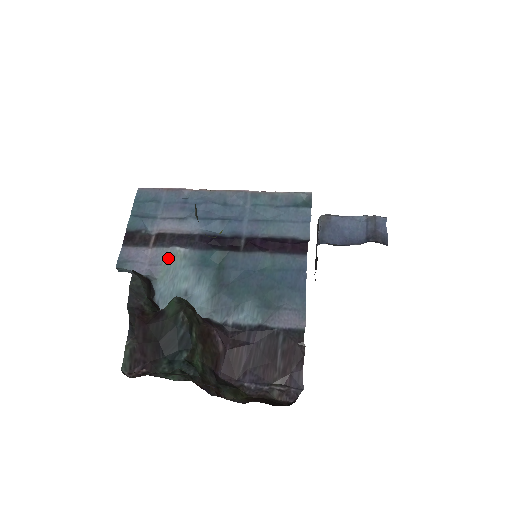
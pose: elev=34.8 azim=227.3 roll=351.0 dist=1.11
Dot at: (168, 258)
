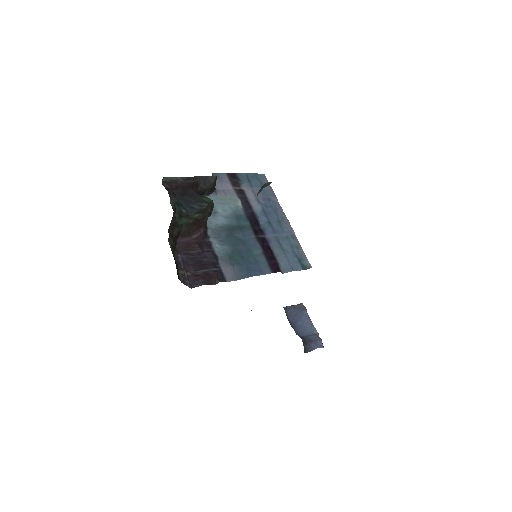
Dot at: (232, 198)
